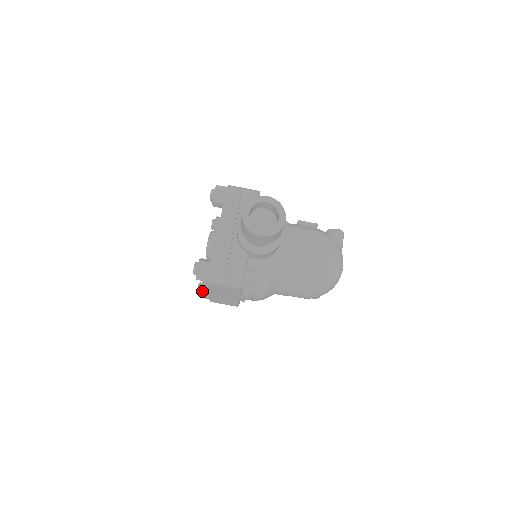
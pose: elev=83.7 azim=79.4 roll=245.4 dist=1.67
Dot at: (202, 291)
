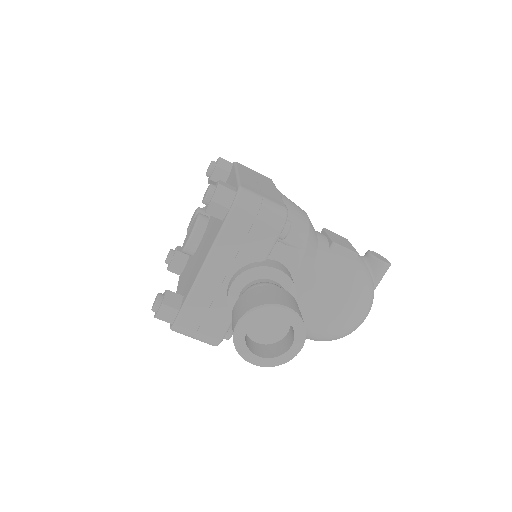
Dot at: (171, 267)
